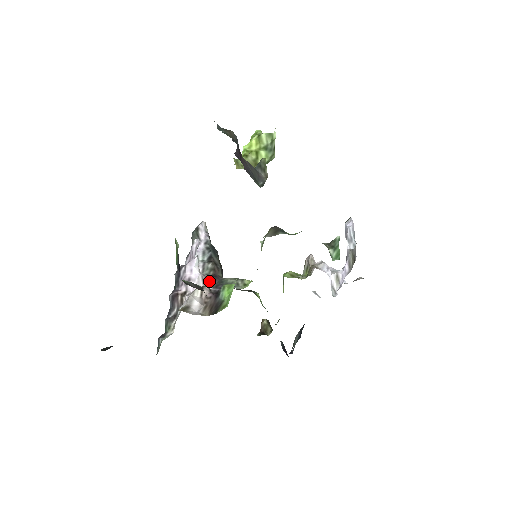
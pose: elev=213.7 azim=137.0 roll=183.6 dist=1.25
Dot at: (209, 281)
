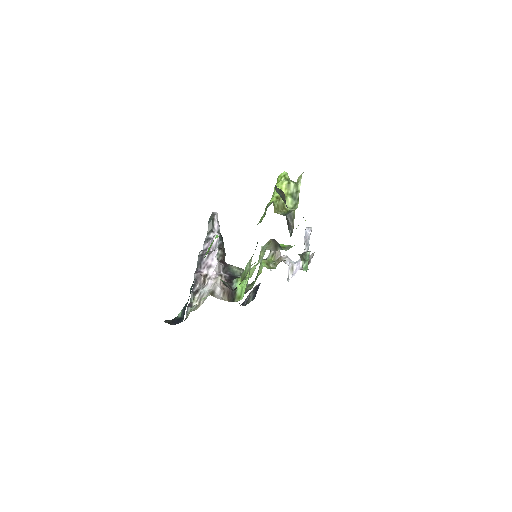
Dot at: (222, 267)
